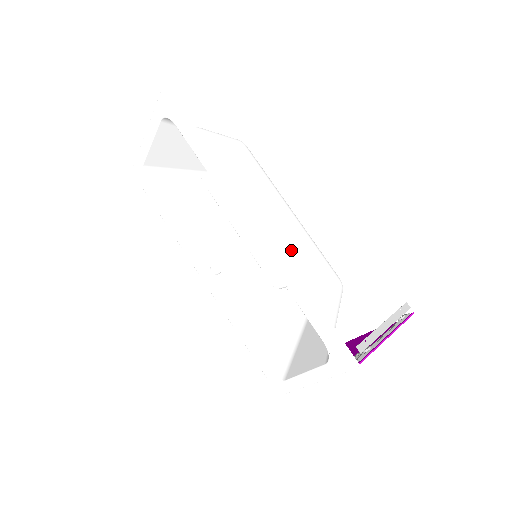
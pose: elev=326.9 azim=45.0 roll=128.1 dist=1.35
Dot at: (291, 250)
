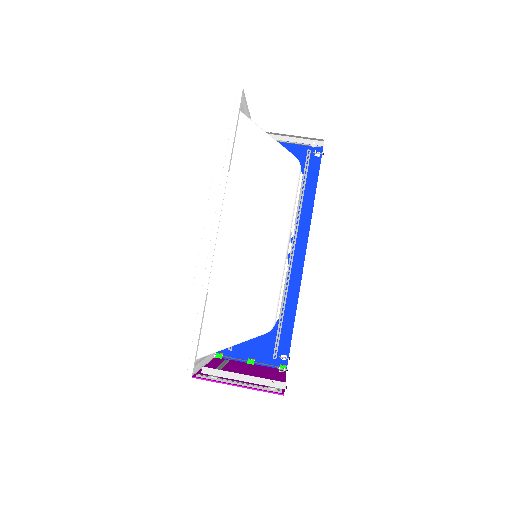
Dot at: (241, 270)
